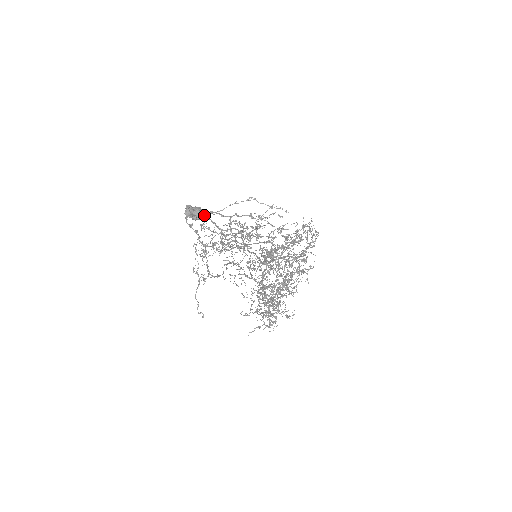
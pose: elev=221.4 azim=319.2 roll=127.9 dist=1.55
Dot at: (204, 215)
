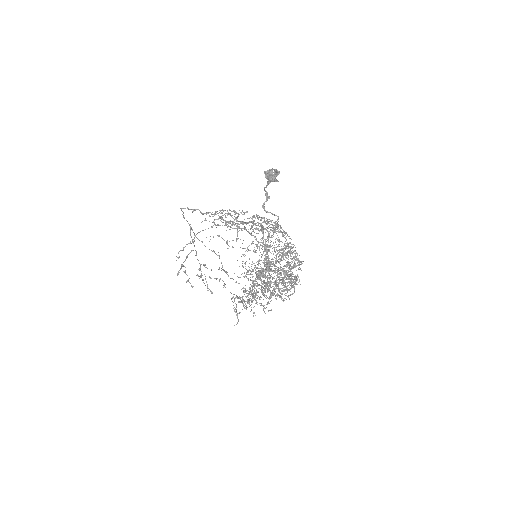
Dot at: (265, 190)
